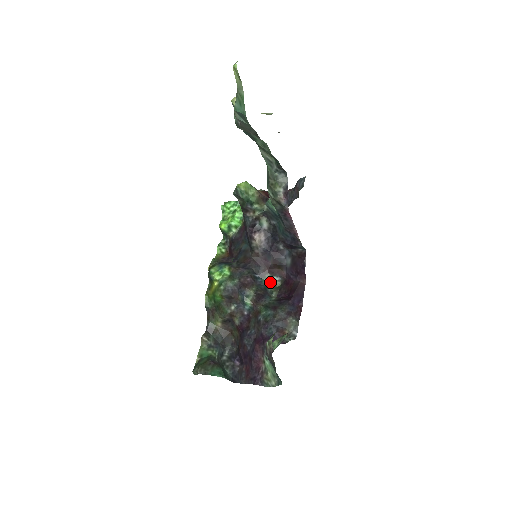
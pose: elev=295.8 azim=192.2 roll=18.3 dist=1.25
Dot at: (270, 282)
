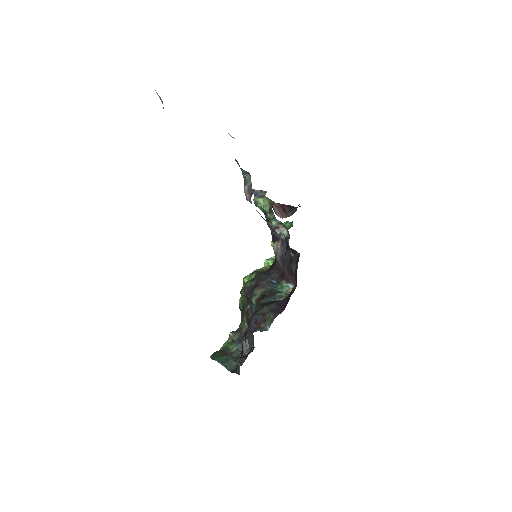
Dot at: (284, 288)
